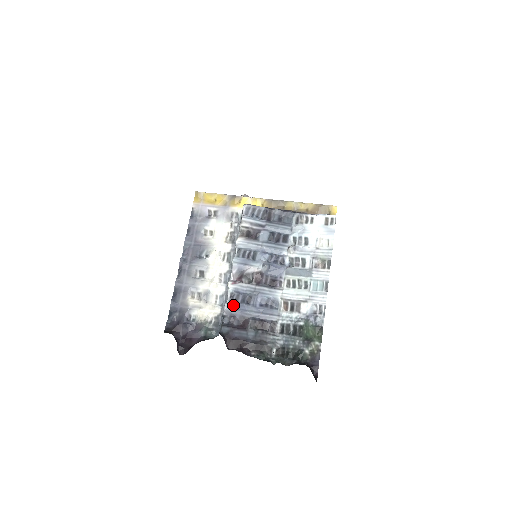
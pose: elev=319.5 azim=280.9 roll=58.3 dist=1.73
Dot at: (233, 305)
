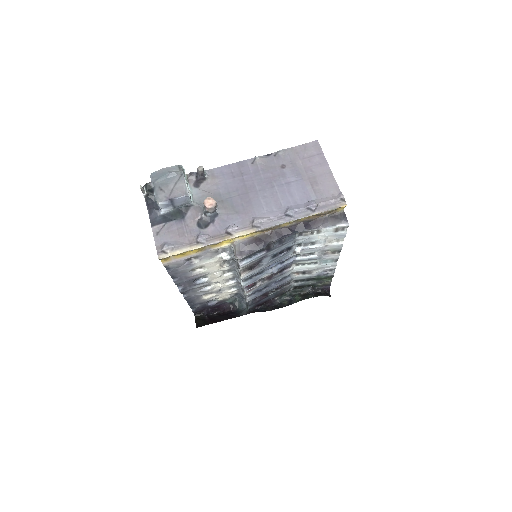
Dot at: (253, 297)
